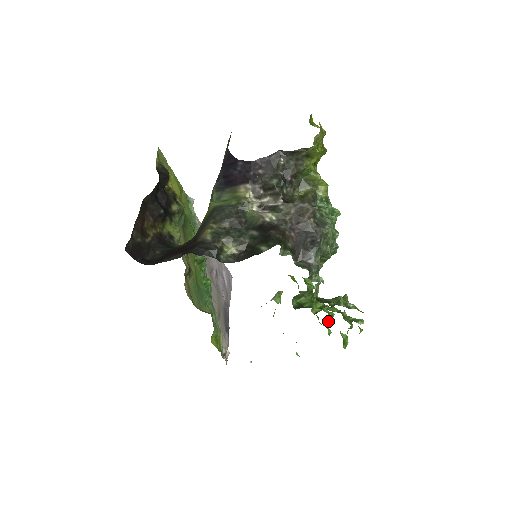
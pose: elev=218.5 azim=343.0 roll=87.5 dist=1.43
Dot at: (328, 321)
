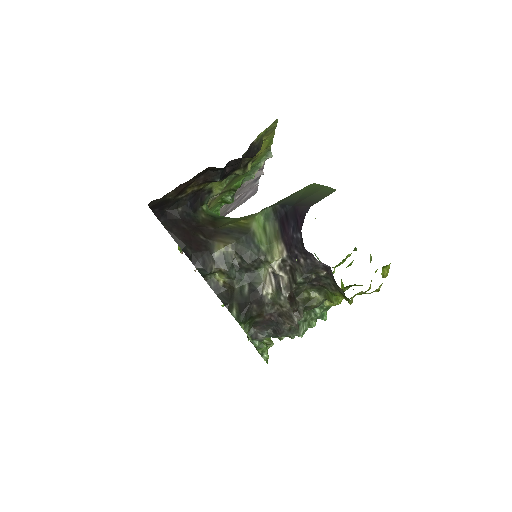
Dot at: occluded
